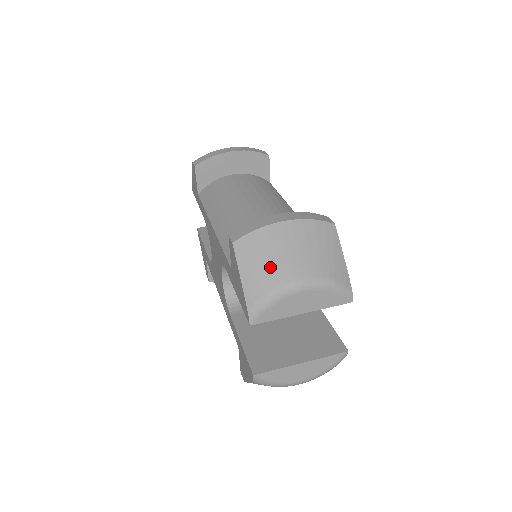
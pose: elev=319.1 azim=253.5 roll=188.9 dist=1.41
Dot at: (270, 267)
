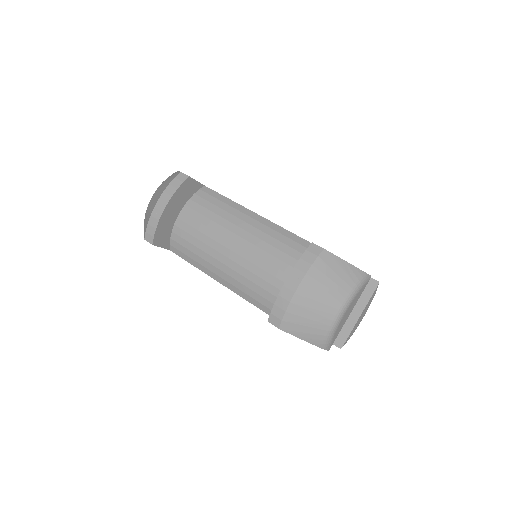
Dot at: (316, 322)
